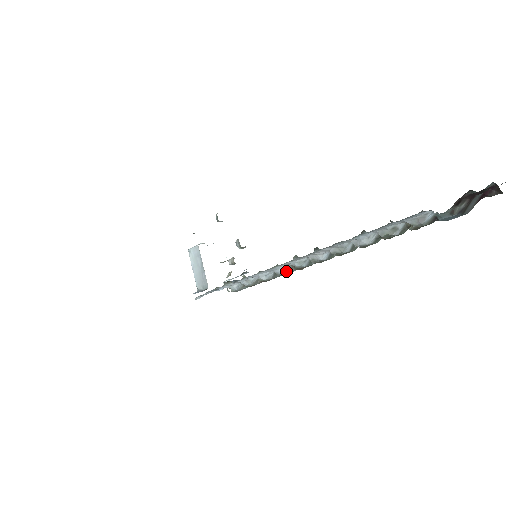
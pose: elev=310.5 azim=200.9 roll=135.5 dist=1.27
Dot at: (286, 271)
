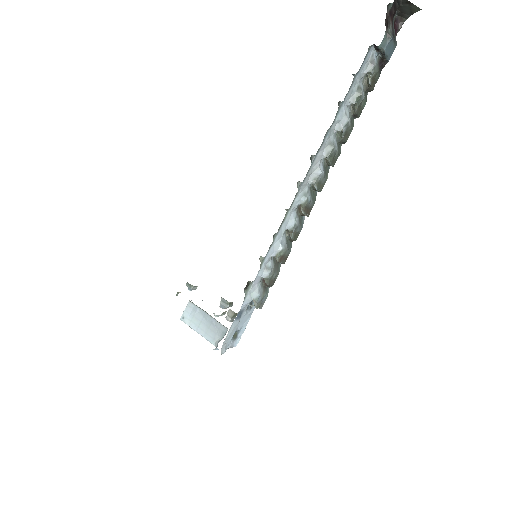
Dot at: (297, 222)
